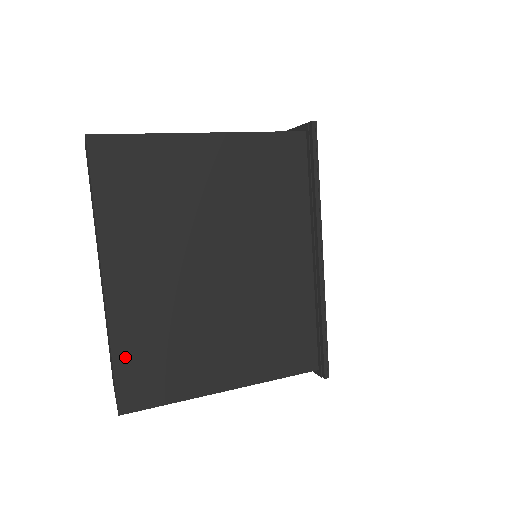
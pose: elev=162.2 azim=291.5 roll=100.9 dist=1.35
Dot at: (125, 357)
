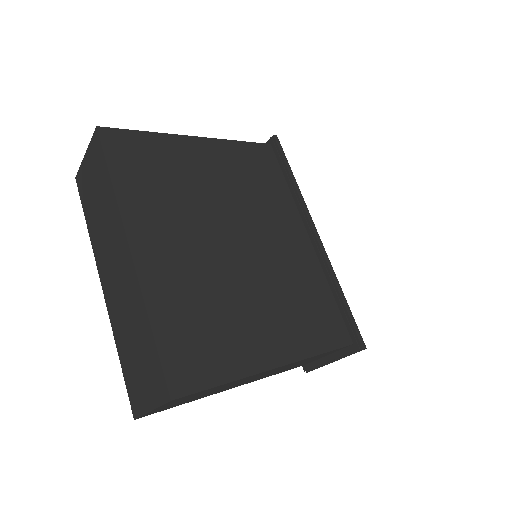
Dot at: (166, 329)
